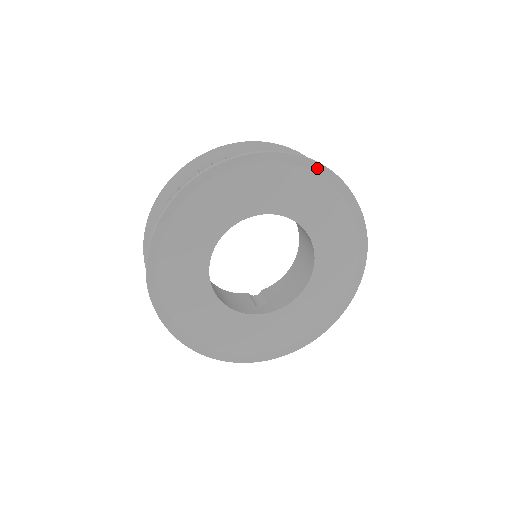
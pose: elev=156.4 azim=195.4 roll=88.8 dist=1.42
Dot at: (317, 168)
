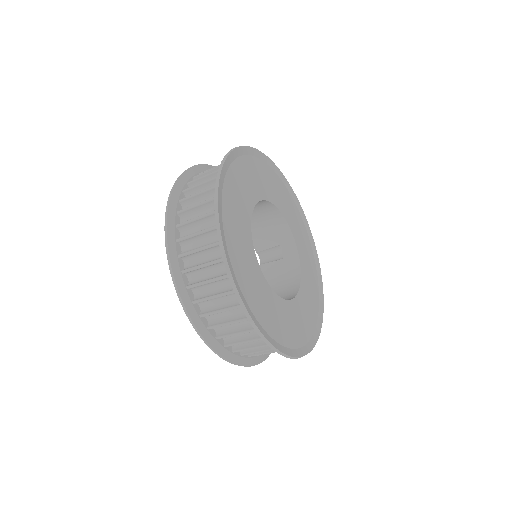
Dot at: (320, 280)
